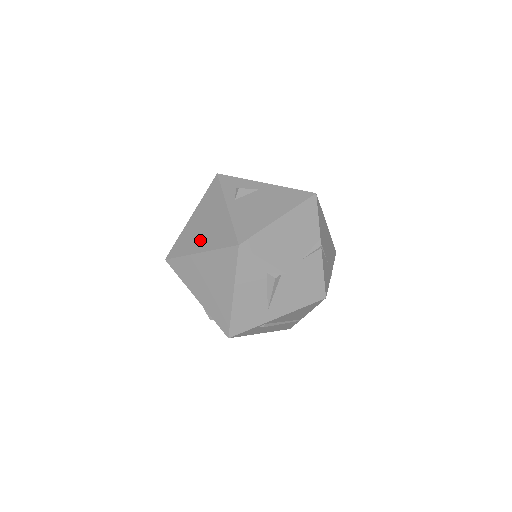
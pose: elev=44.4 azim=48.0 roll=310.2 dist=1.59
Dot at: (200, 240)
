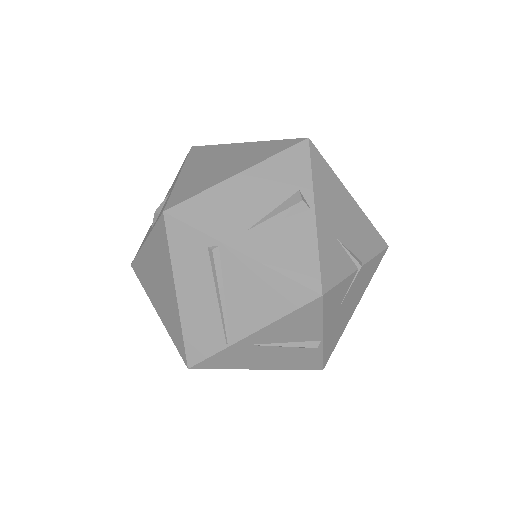
Dot at: occluded
